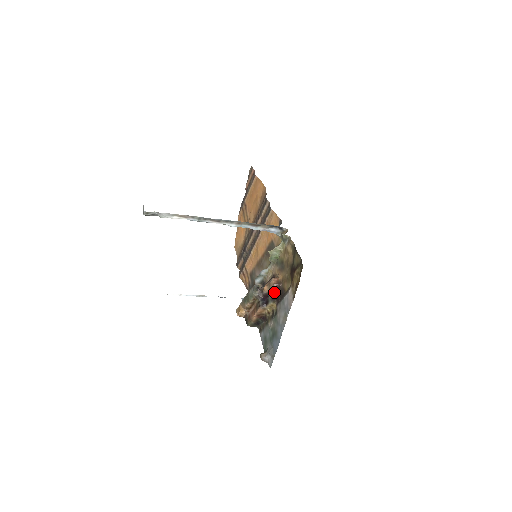
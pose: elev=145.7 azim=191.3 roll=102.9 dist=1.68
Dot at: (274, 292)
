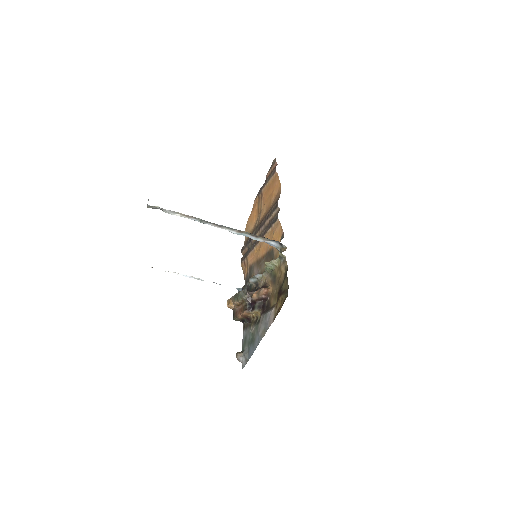
Dot at: (262, 301)
